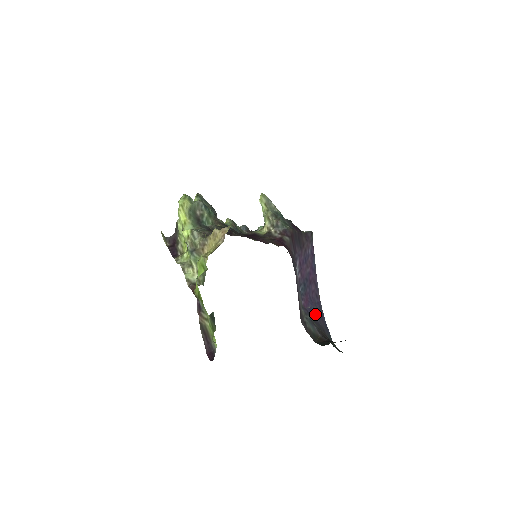
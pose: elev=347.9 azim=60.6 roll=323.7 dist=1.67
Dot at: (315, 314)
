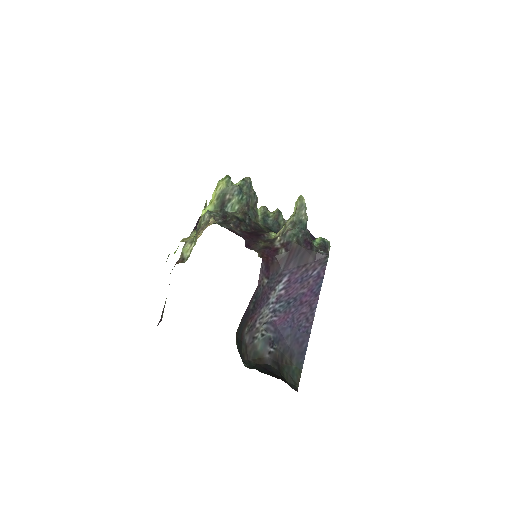
Dot at: (289, 335)
